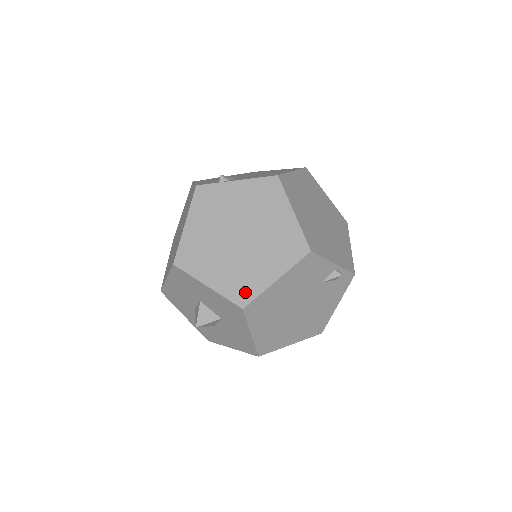
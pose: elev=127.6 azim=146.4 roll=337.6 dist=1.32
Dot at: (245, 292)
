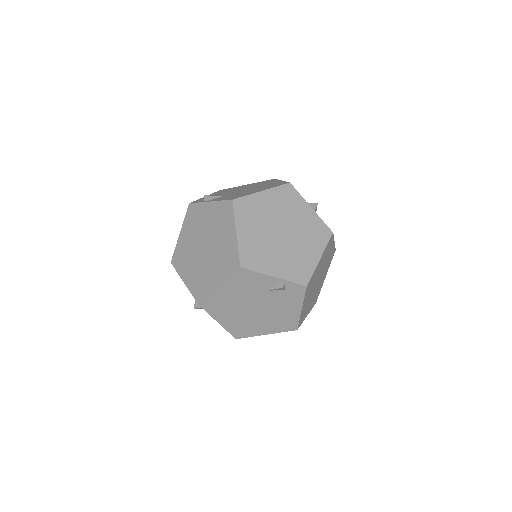
Dot at: (201, 292)
